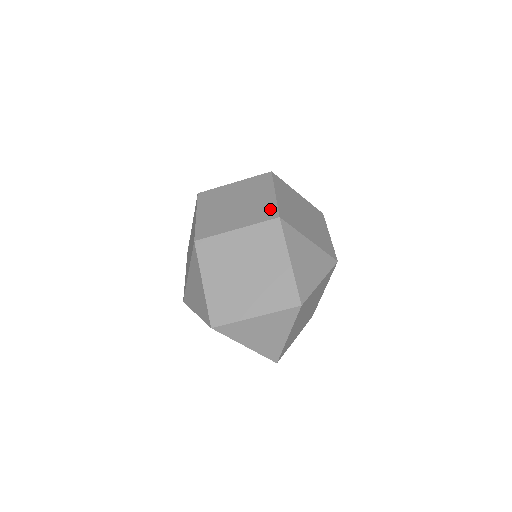
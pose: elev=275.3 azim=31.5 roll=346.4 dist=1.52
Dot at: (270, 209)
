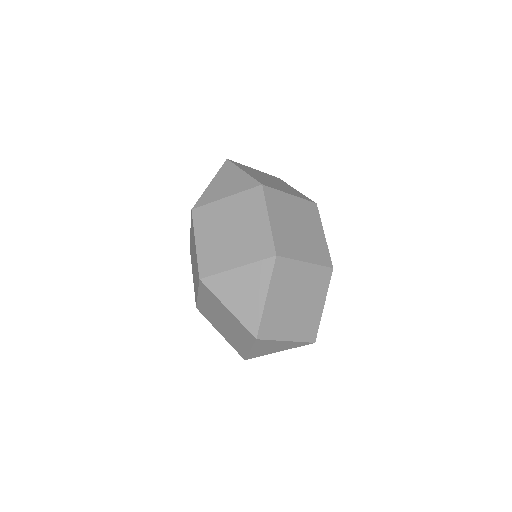
Dot at: (197, 268)
